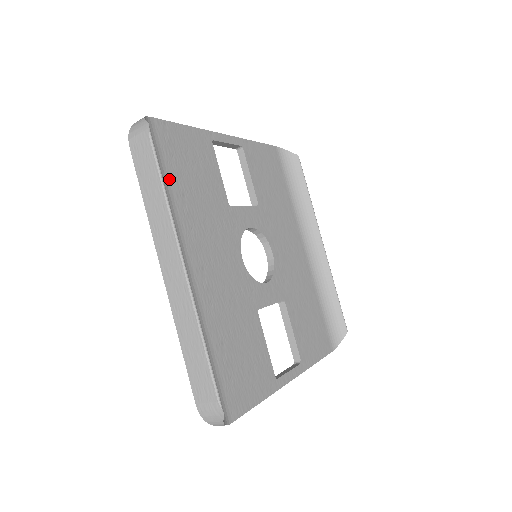
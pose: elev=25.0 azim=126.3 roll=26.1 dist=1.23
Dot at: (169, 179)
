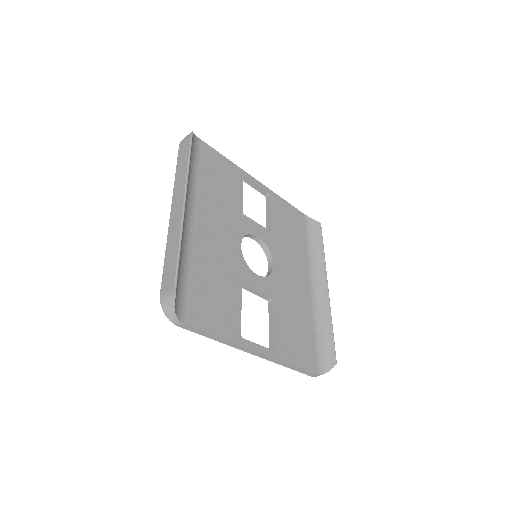
Dot at: (199, 170)
